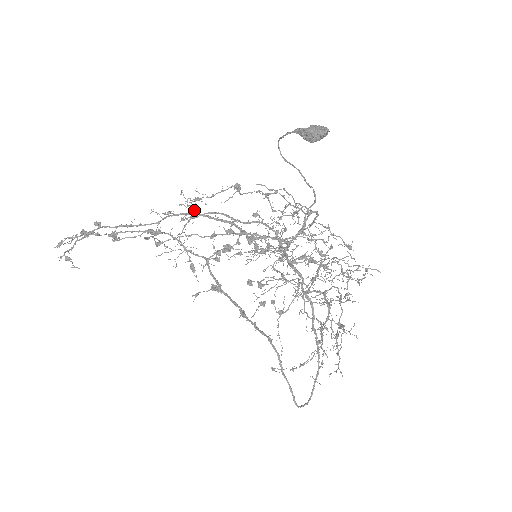
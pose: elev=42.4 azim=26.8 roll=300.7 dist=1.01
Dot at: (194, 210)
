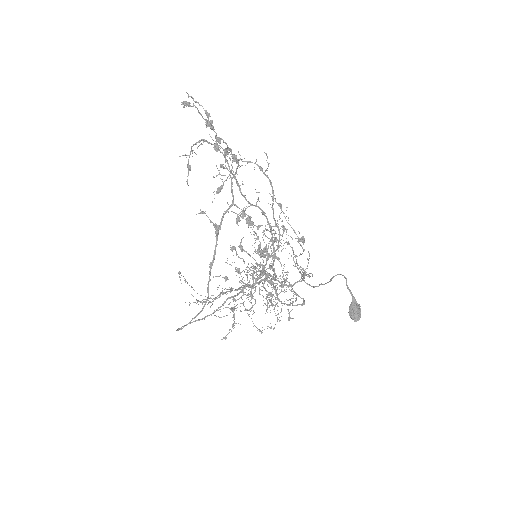
Dot at: (274, 233)
